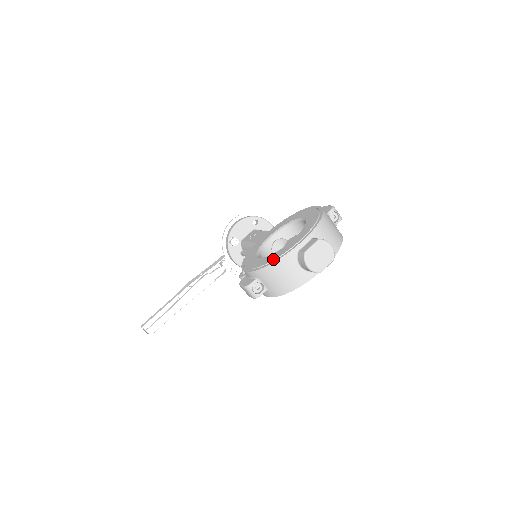
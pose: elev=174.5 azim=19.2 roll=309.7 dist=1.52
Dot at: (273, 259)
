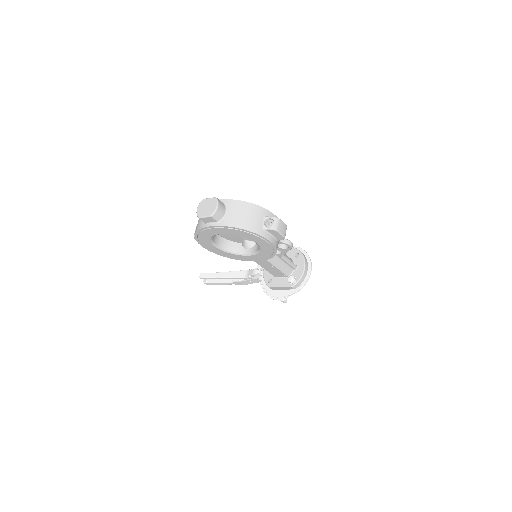
Dot at: occluded
